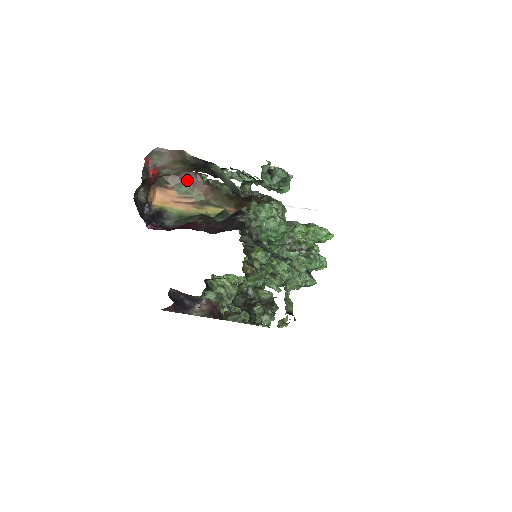
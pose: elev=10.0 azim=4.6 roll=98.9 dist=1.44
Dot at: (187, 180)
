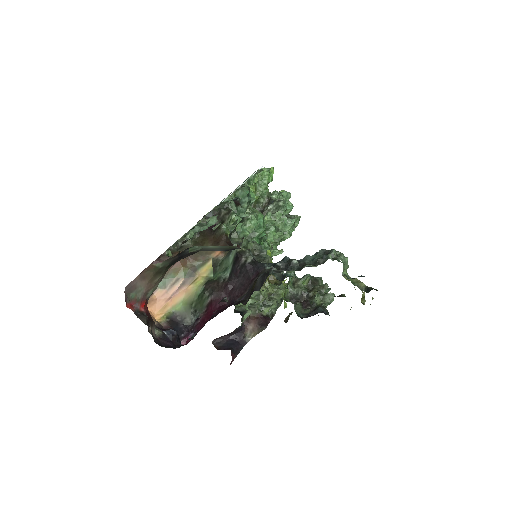
Dot at: occluded
